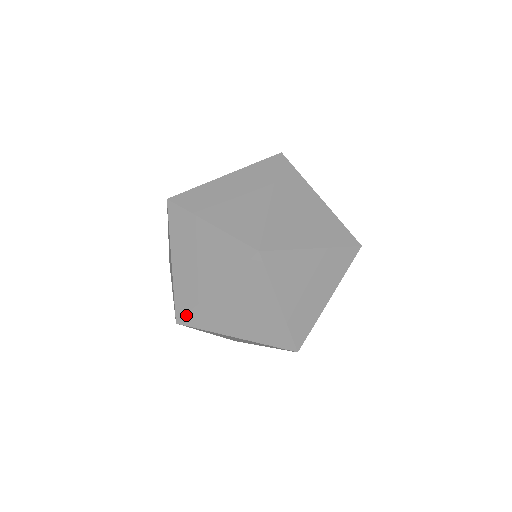
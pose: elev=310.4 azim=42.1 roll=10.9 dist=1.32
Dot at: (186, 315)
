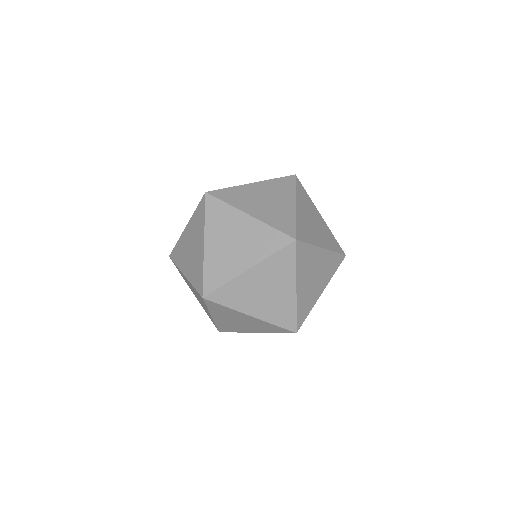
Dot at: (215, 291)
